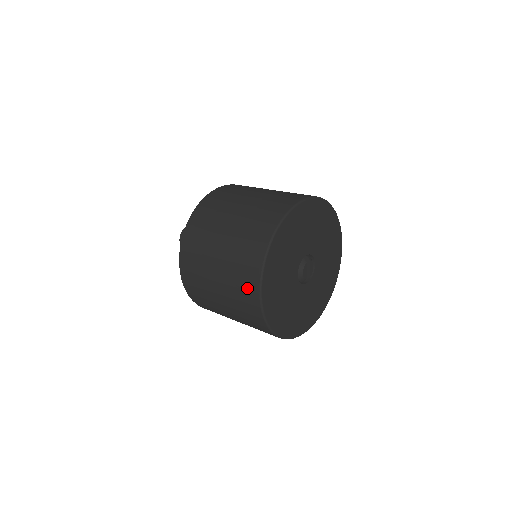
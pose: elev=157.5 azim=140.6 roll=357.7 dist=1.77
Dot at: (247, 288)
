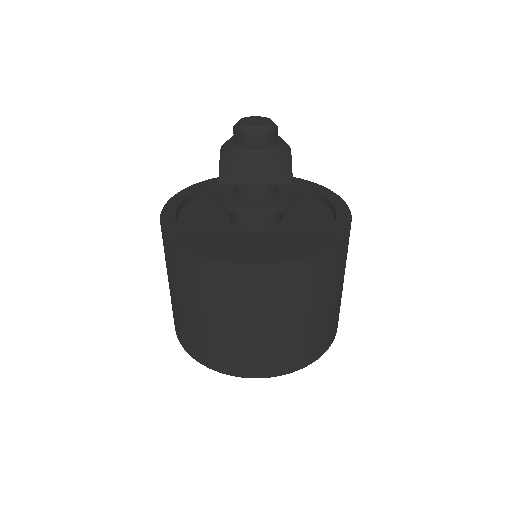
Dot at: occluded
